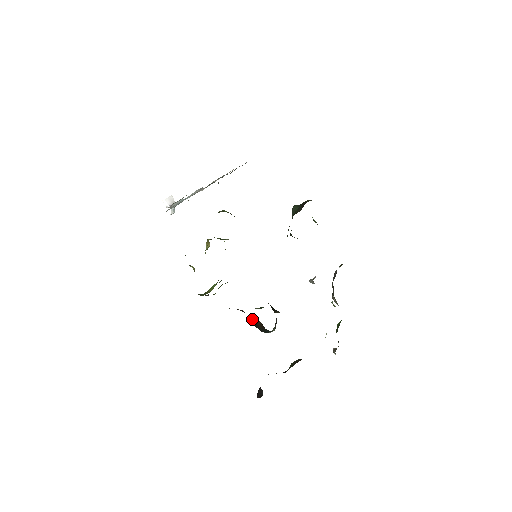
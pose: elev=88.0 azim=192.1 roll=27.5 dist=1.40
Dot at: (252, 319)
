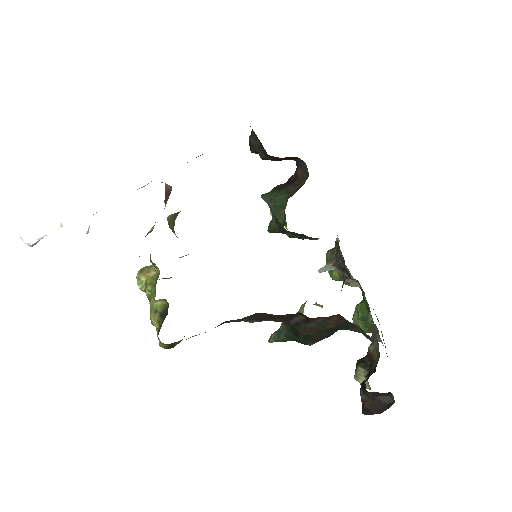
Dot at: (313, 323)
